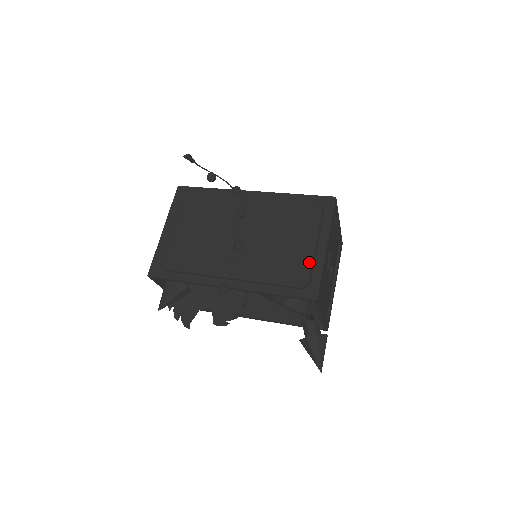
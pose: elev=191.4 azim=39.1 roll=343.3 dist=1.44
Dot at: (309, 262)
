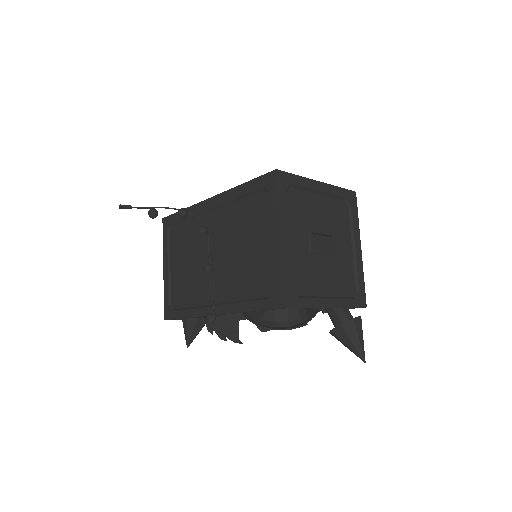
Dot at: (270, 262)
